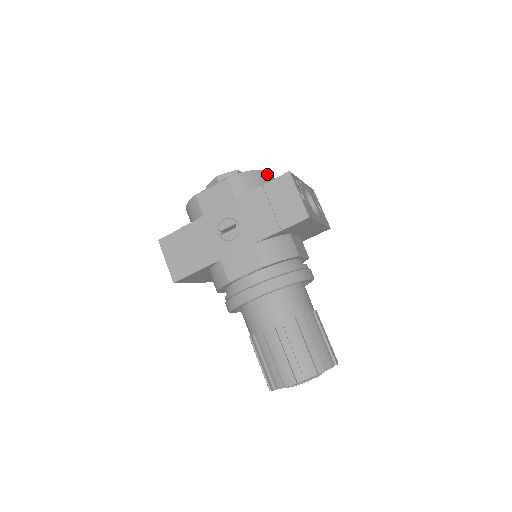
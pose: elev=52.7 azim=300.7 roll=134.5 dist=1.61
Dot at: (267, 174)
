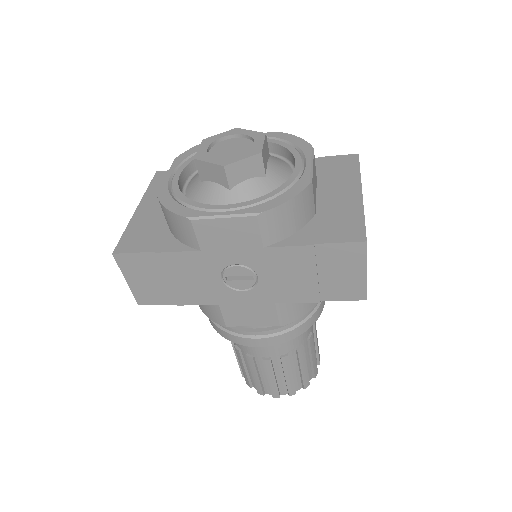
Dot at: (313, 177)
